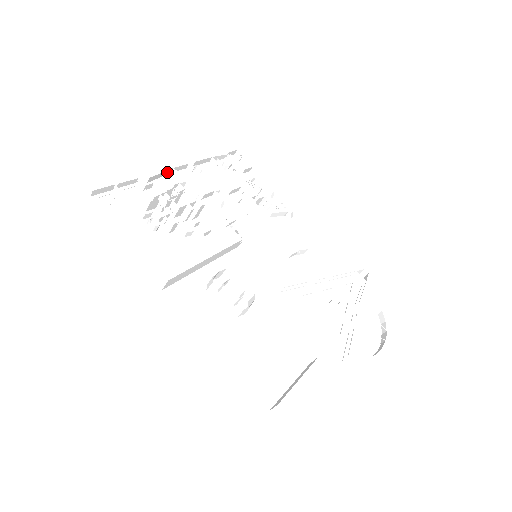
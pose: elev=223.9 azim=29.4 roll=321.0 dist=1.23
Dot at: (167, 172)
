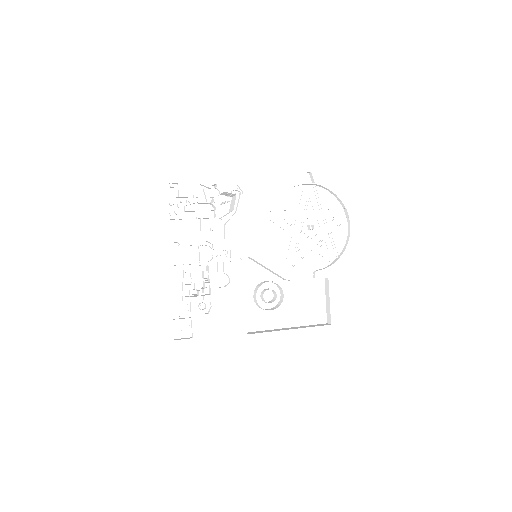
Dot at: occluded
